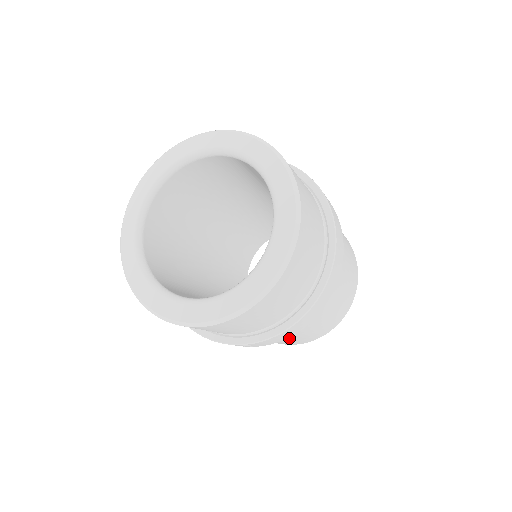
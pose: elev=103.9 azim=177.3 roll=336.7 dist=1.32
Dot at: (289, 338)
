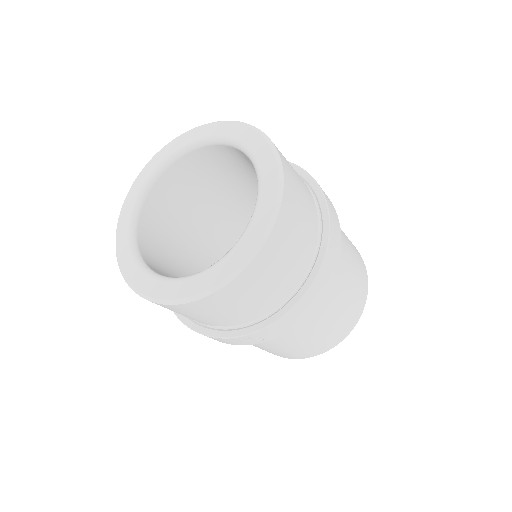
Dot at: (303, 338)
